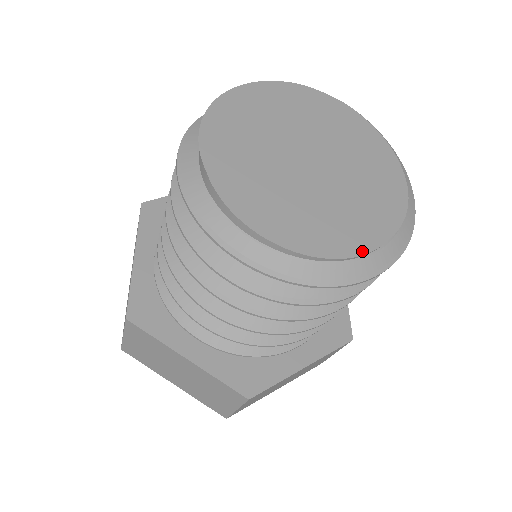
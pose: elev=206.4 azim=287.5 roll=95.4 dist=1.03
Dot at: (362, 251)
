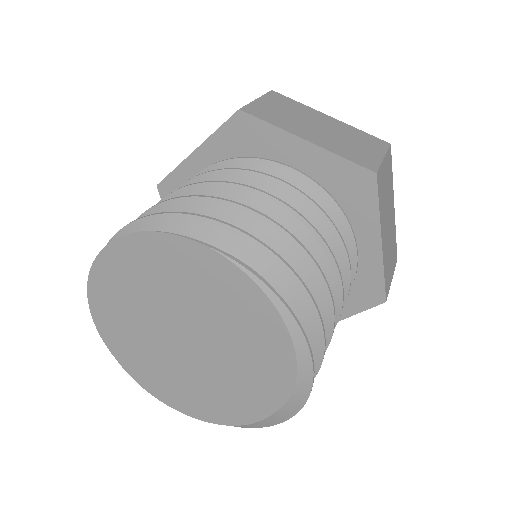
Dot at: (246, 422)
